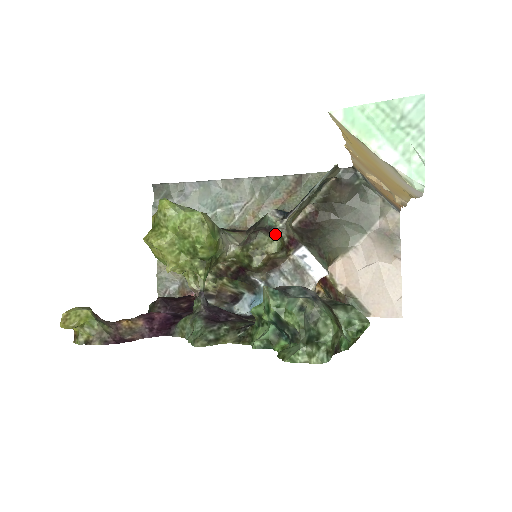
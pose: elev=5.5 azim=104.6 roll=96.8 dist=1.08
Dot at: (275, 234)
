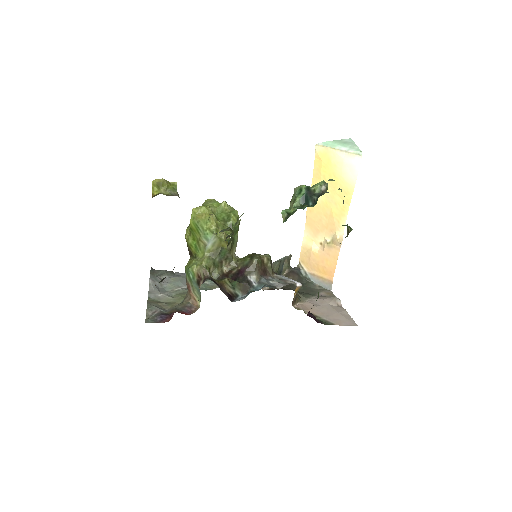
Dot at: occluded
